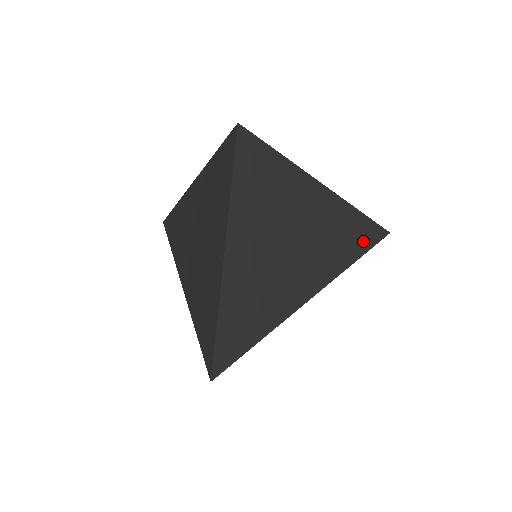
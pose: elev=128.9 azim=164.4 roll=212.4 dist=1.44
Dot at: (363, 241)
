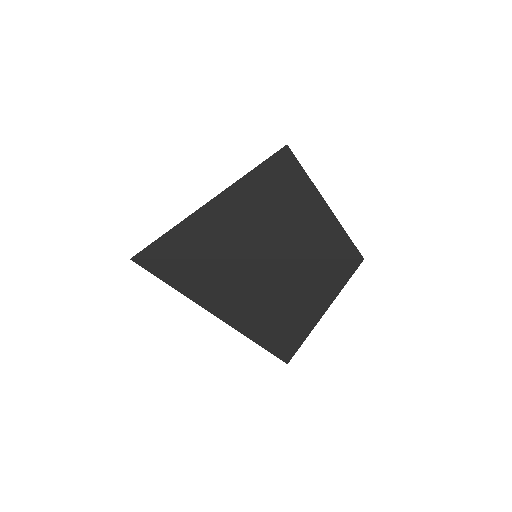
Dot at: (330, 250)
